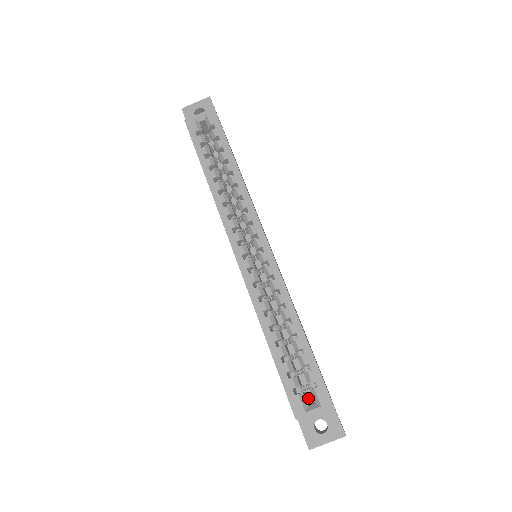
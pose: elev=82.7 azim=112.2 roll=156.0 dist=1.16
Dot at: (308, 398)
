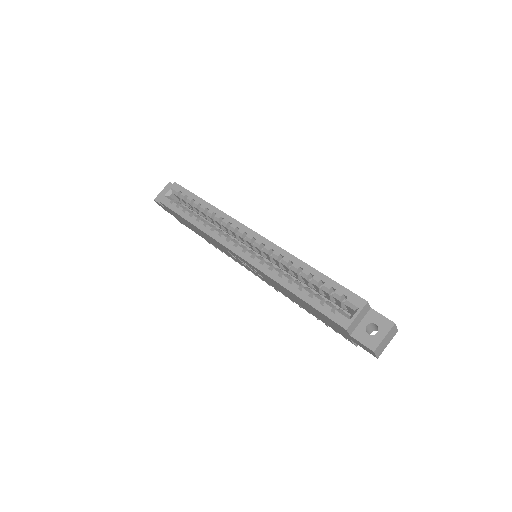
Dot at: occluded
